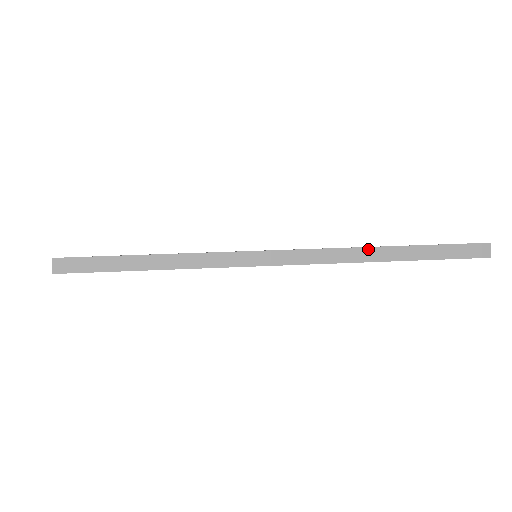
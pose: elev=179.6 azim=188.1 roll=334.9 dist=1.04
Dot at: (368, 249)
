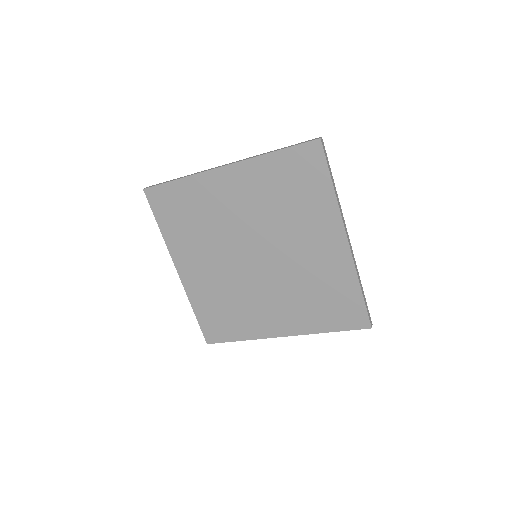
Dot at: (358, 273)
